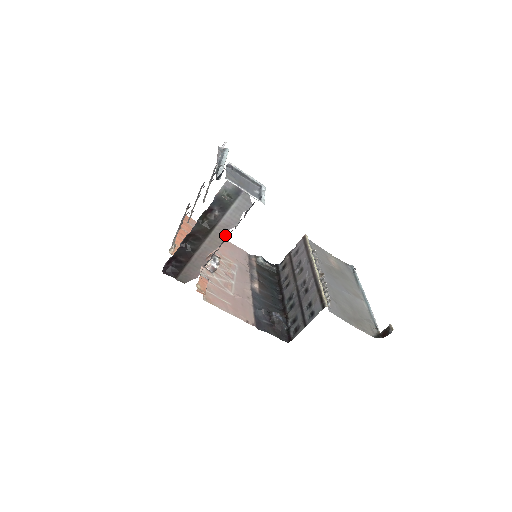
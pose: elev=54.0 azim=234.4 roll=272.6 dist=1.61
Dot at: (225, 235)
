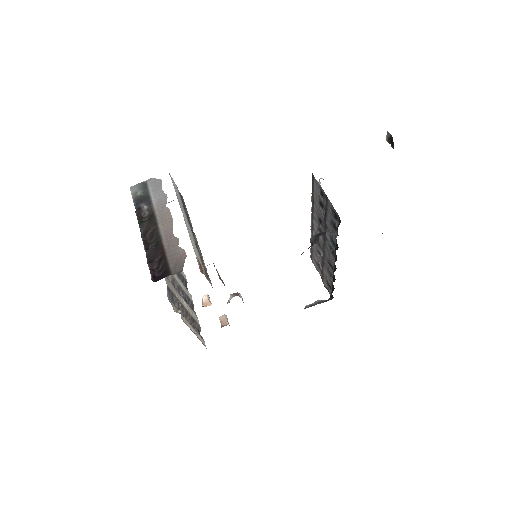
Dot at: (168, 210)
